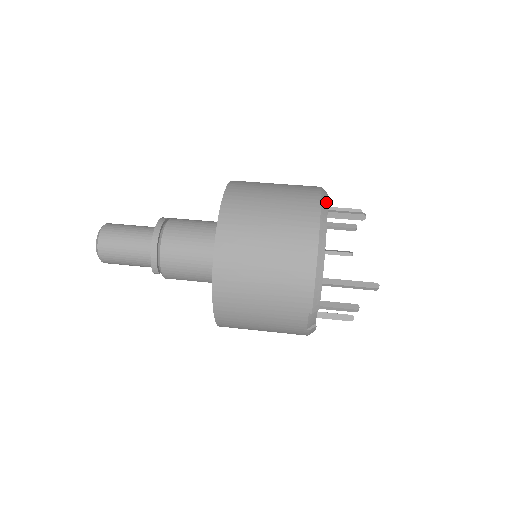
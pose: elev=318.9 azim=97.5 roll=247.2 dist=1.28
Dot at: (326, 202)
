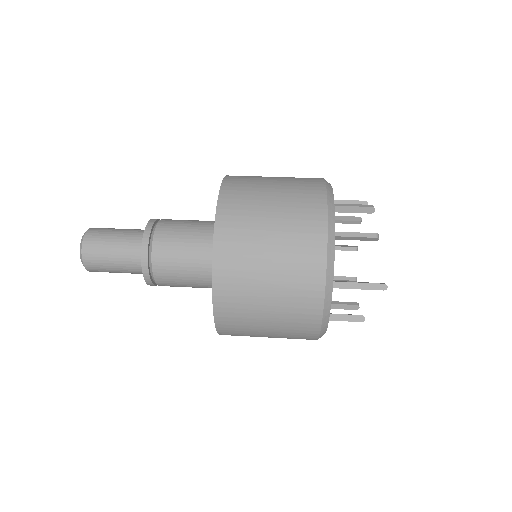
Dot at: (333, 239)
